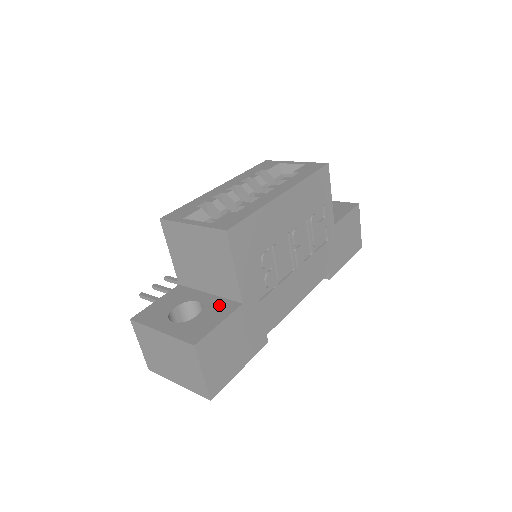
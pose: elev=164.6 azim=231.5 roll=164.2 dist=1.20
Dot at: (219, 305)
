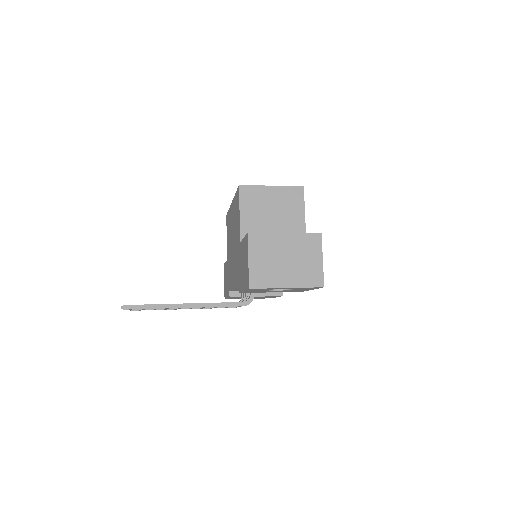
Dot at: occluded
